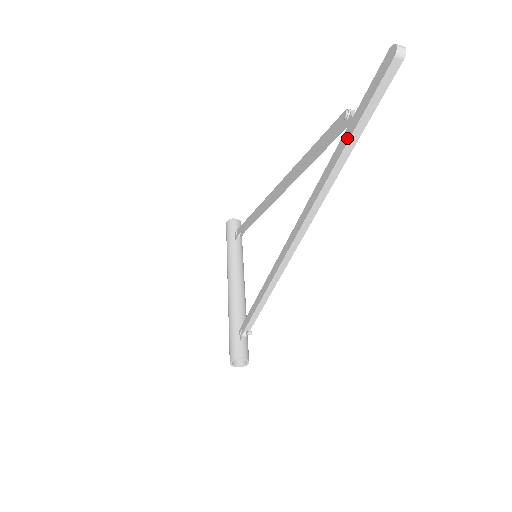
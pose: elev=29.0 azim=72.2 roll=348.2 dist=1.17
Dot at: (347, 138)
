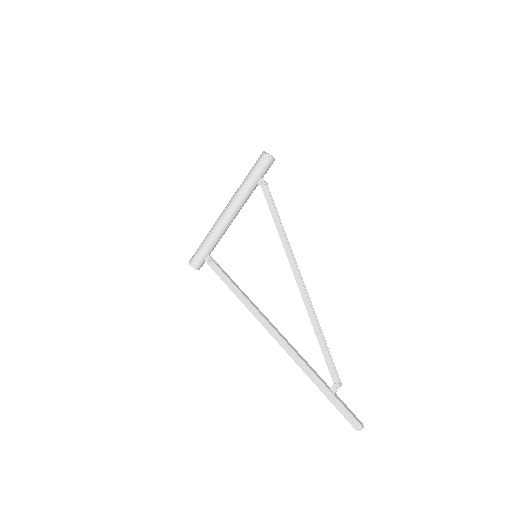
Dot at: (325, 393)
